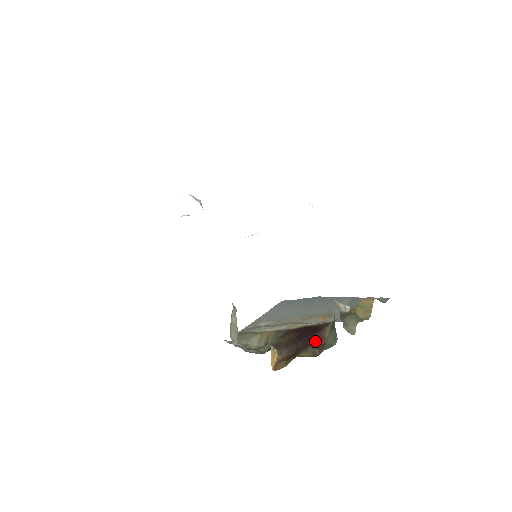
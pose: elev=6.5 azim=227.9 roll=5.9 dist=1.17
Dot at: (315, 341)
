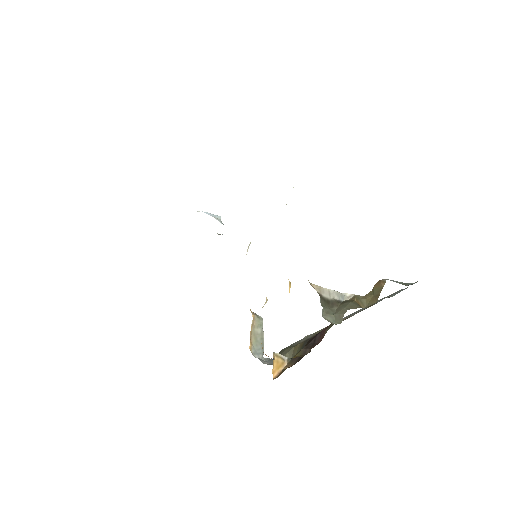
Dot at: (313, 341)
